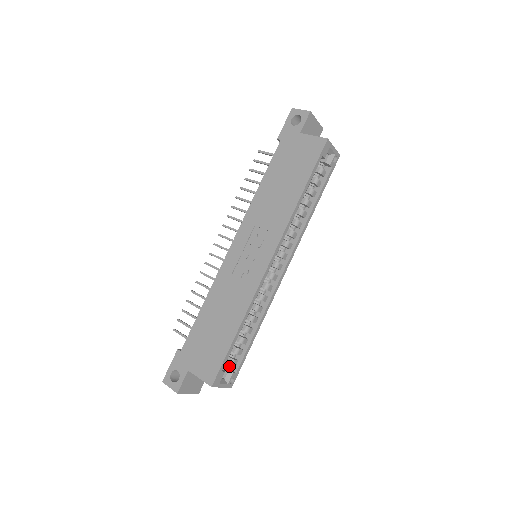
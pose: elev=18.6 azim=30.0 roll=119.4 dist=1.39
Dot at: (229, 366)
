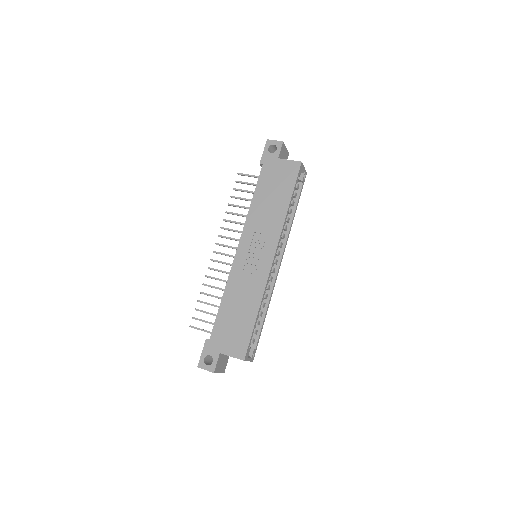
Dot at: occluded
